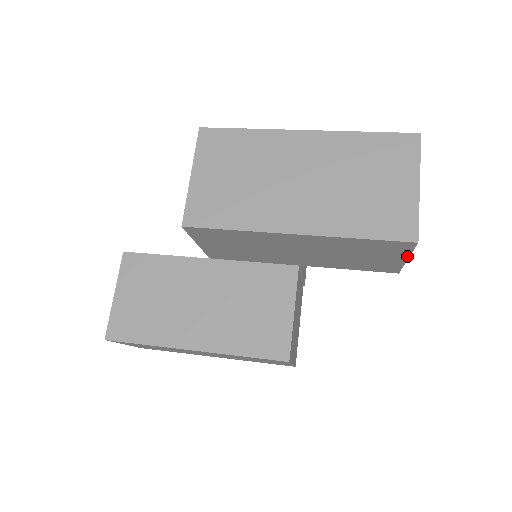
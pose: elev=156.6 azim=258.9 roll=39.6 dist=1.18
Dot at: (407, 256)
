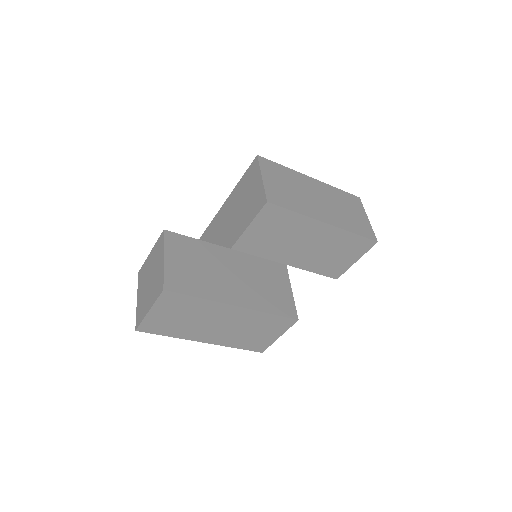
Dot at: (360, 257)
